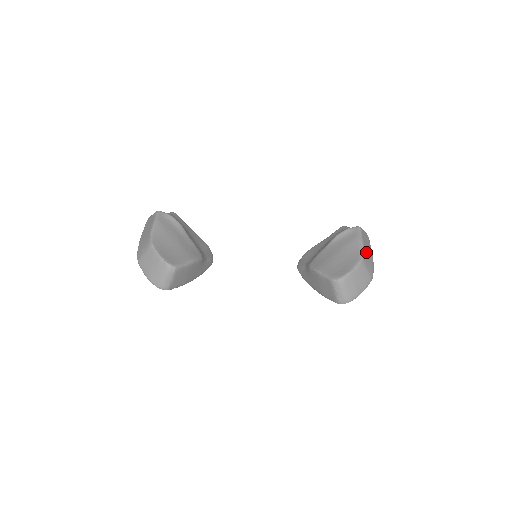
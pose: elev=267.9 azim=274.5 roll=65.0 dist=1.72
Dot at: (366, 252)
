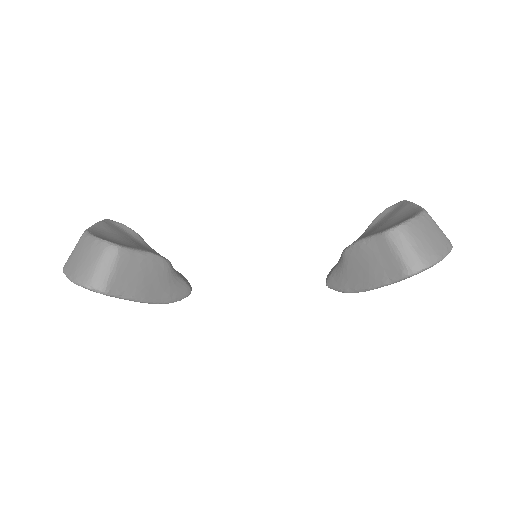
Dot at: occluded
